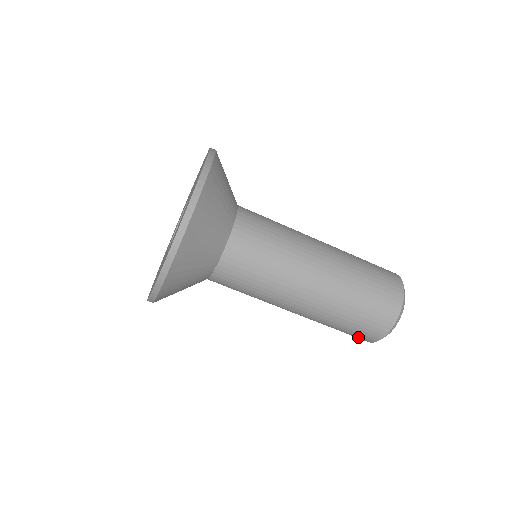
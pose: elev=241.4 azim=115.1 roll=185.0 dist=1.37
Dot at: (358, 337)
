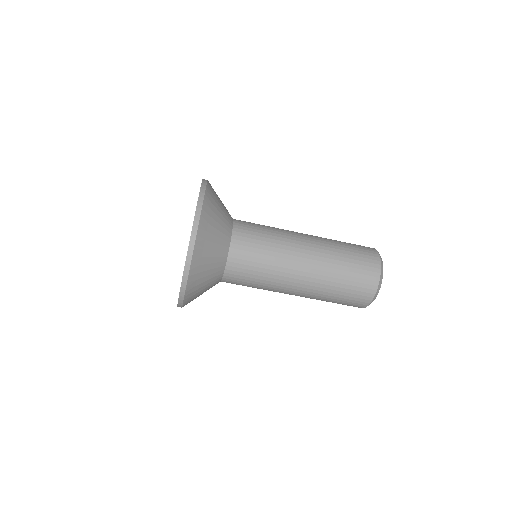
Dot at: occluded
